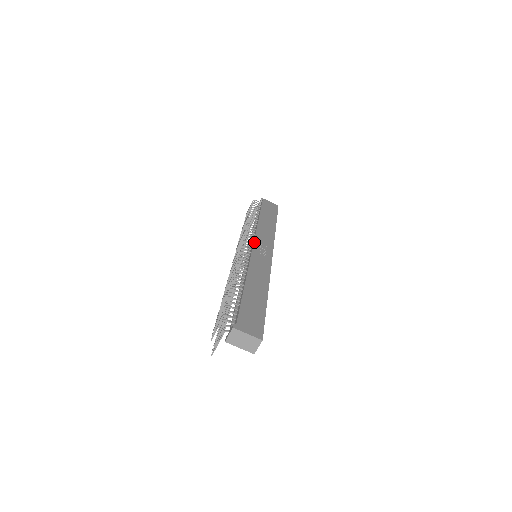
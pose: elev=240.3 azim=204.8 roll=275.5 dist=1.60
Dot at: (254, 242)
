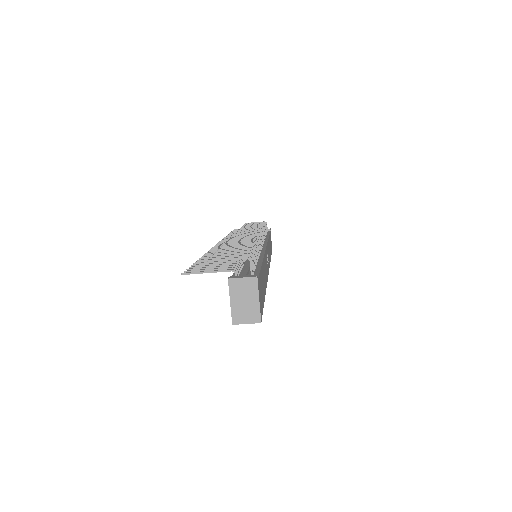
Dot at: occluded
